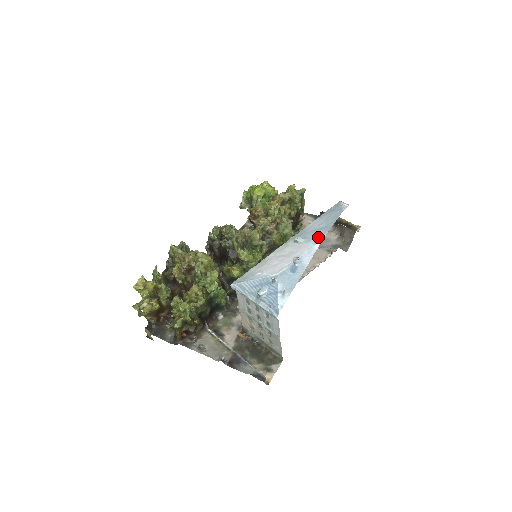
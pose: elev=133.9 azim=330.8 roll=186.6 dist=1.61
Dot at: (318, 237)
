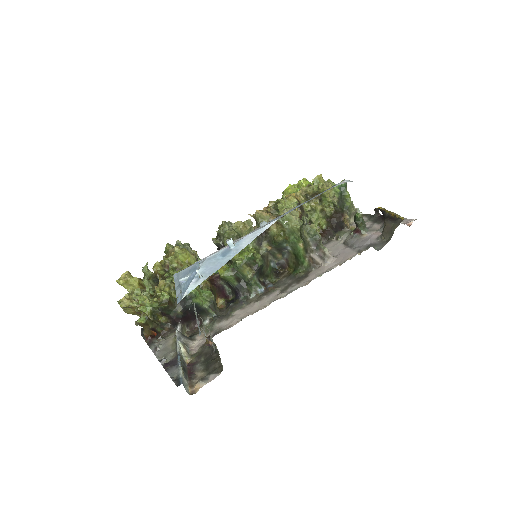
Dot at: (278, 218)
